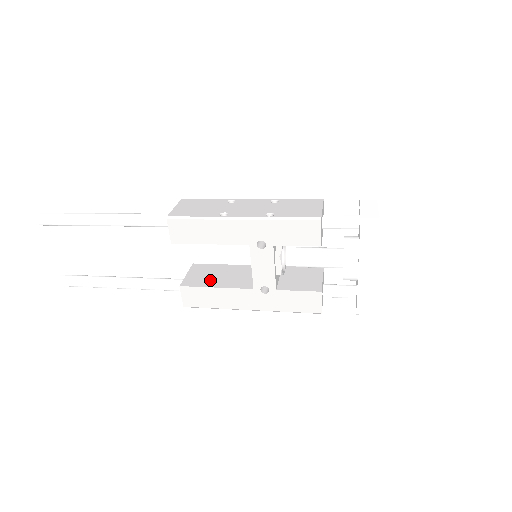
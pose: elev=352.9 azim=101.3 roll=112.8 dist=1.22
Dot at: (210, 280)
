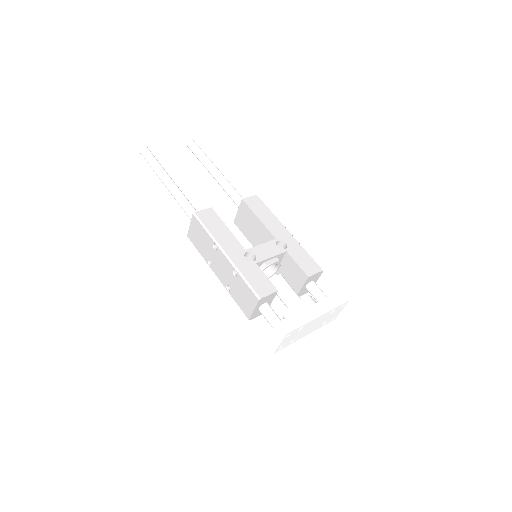
Dot at: (247, 230)
